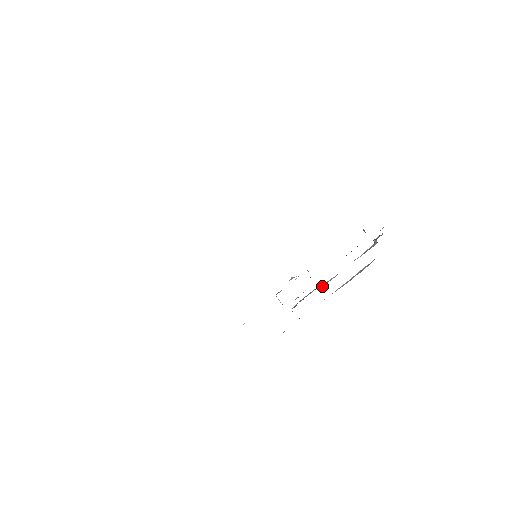
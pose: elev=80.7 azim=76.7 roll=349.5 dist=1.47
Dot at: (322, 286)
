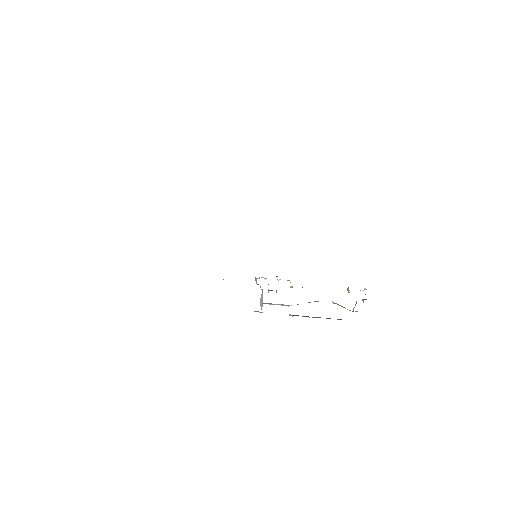
Dot at: occluded
